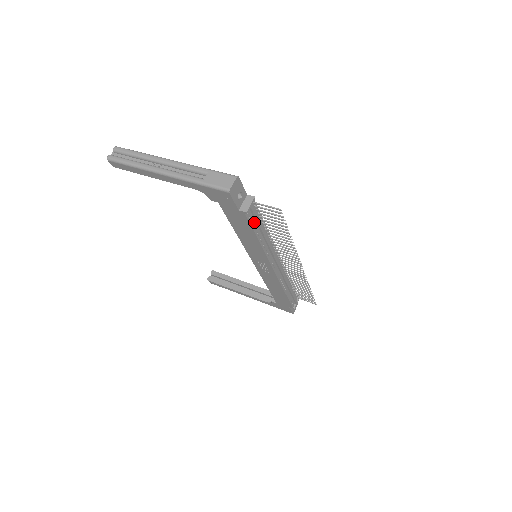
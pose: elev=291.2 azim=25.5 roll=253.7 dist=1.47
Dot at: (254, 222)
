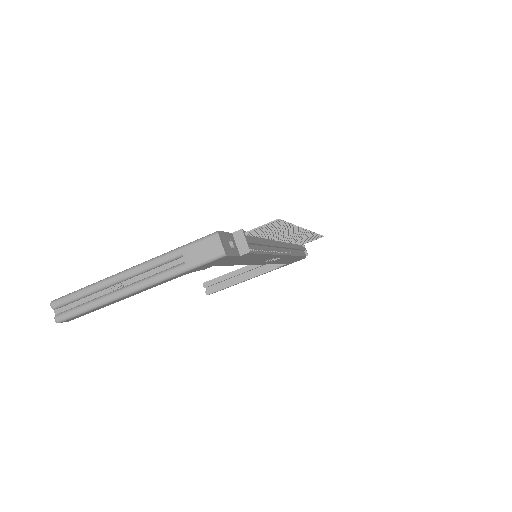
Dot at: (255, 247)
